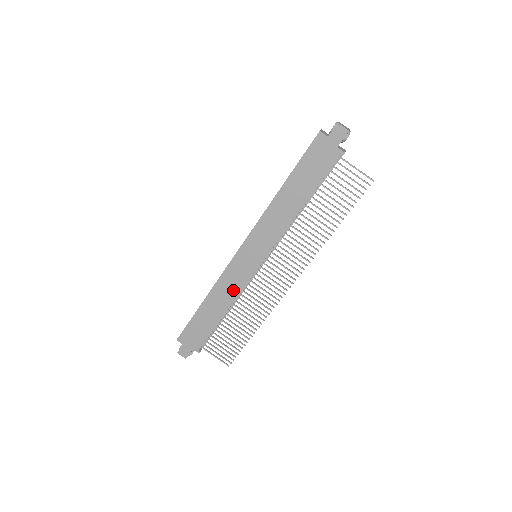
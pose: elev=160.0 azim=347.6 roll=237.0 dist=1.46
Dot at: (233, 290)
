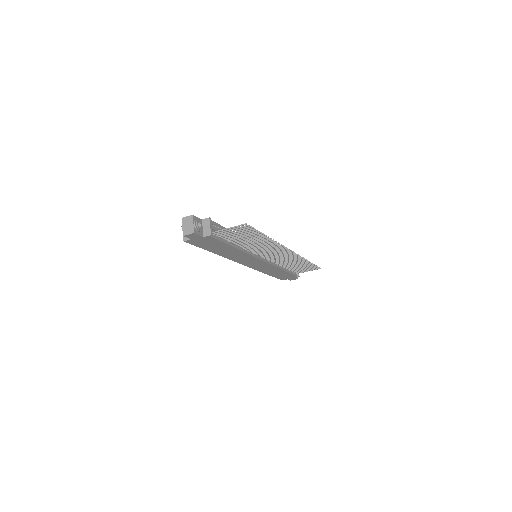
Dot at: (270, 268)
